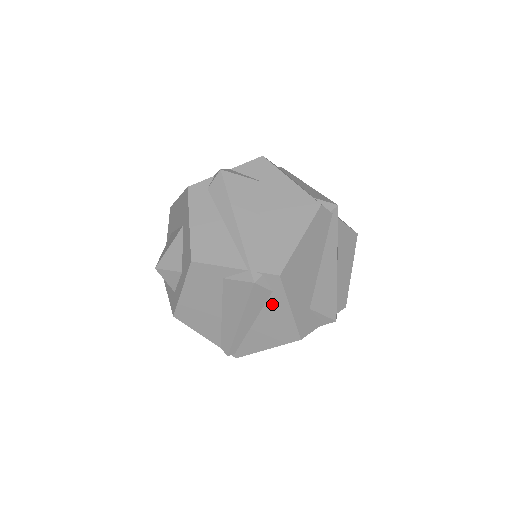
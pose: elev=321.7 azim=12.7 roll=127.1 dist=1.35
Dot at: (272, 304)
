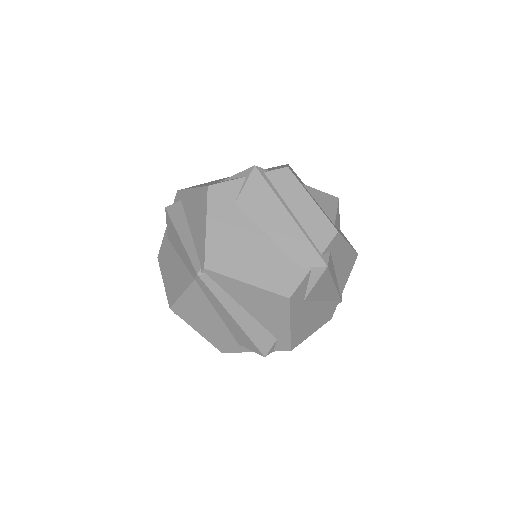
Dot at: (186, 204)
